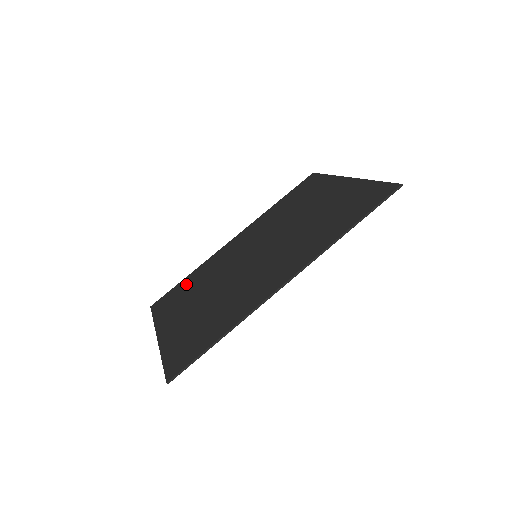
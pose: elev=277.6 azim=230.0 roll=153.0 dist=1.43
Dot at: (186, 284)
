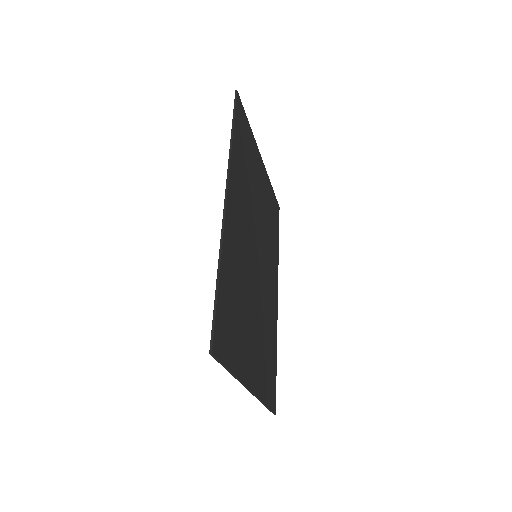
Dot at: occluded
